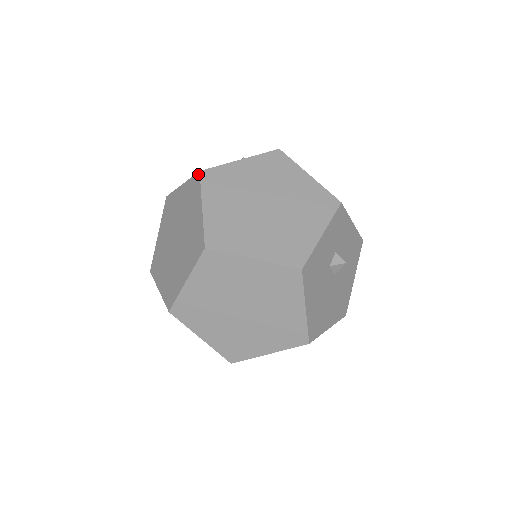
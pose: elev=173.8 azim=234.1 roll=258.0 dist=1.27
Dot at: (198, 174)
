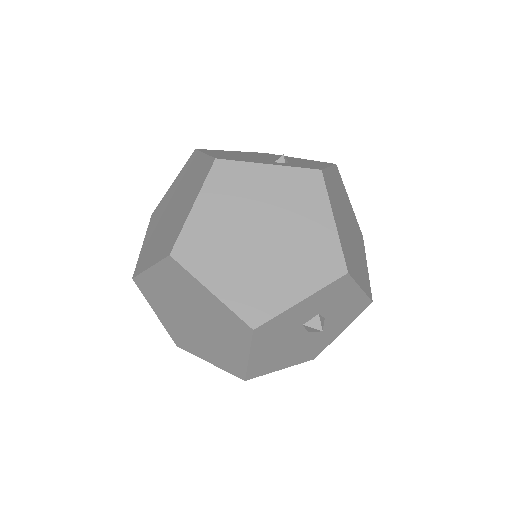
Dot at: (213, 161)
